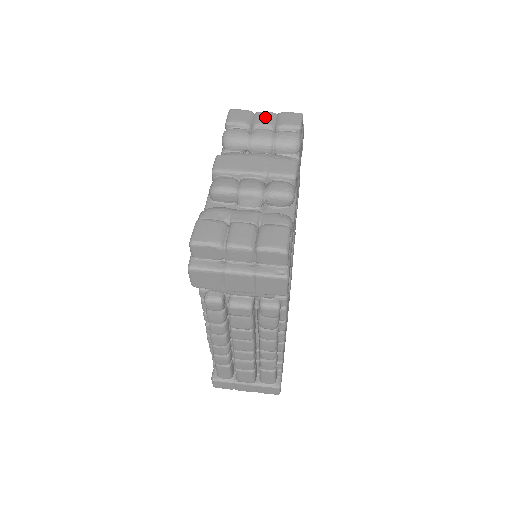
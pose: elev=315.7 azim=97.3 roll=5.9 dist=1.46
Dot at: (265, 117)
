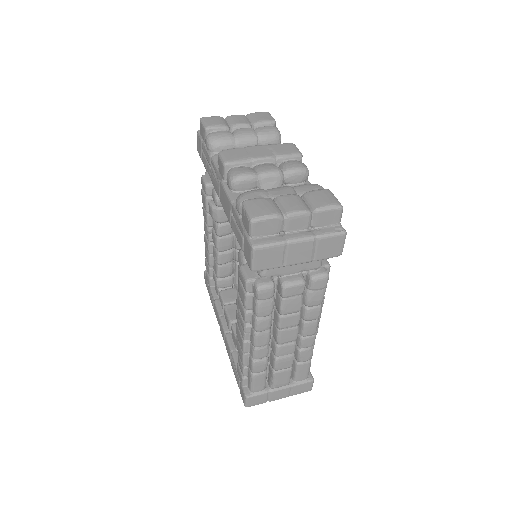
Dot at: (238, 118)
